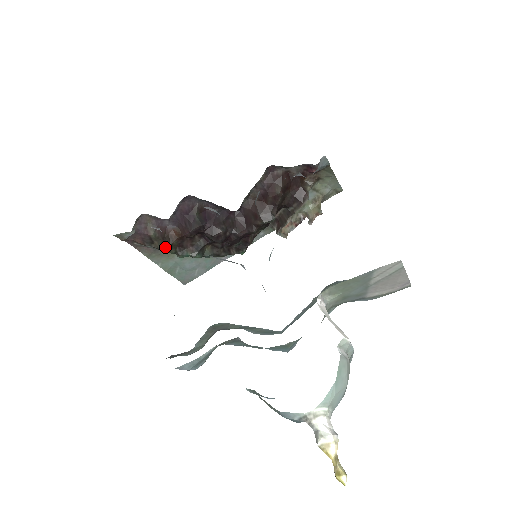
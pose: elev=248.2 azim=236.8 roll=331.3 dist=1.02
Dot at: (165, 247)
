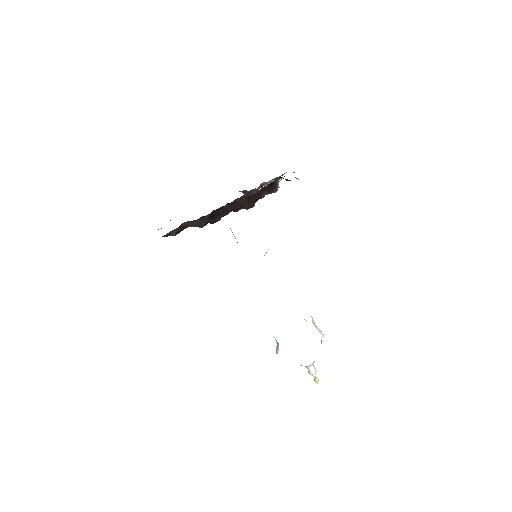
Dot at: (178, 233)
